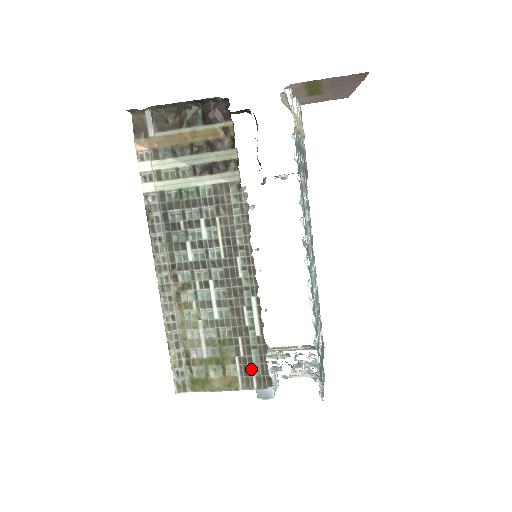
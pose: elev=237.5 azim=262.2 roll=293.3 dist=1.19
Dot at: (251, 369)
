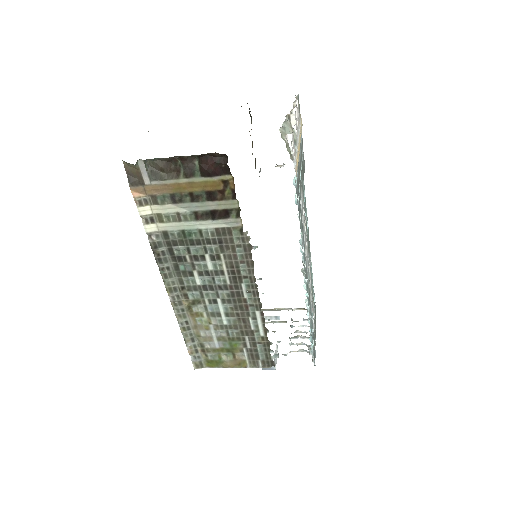
Dot at: (257, 356)
